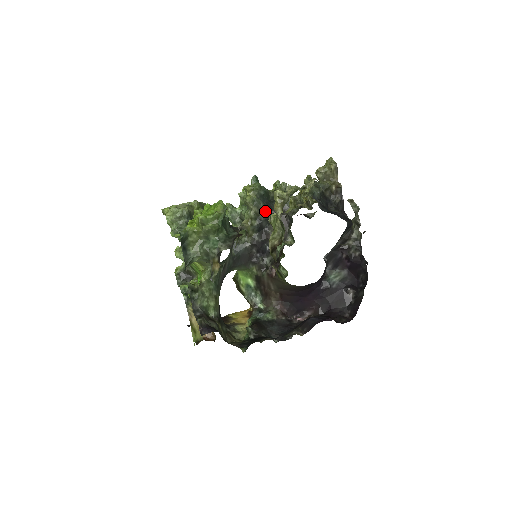
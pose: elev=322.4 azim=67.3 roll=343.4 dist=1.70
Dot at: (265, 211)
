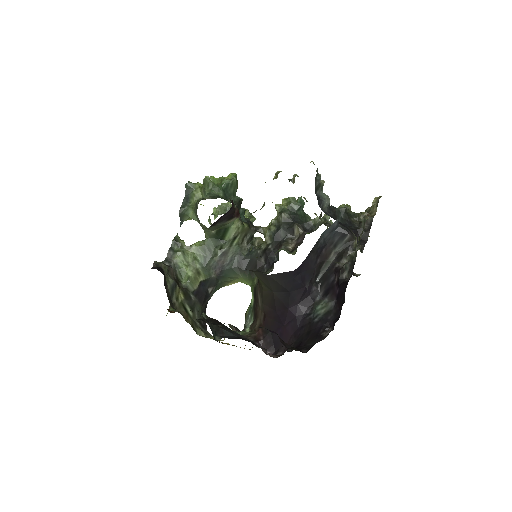
Dot at: (287, 221)
